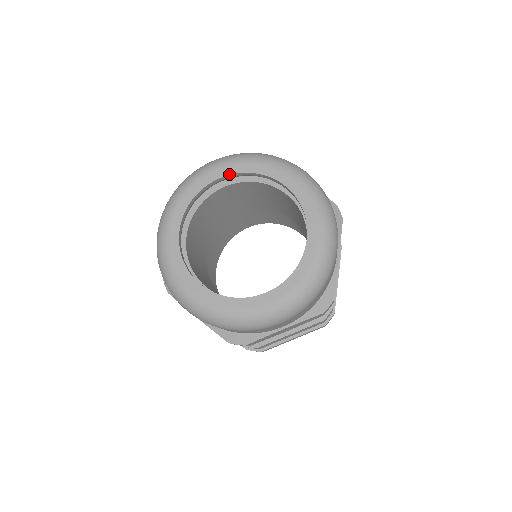
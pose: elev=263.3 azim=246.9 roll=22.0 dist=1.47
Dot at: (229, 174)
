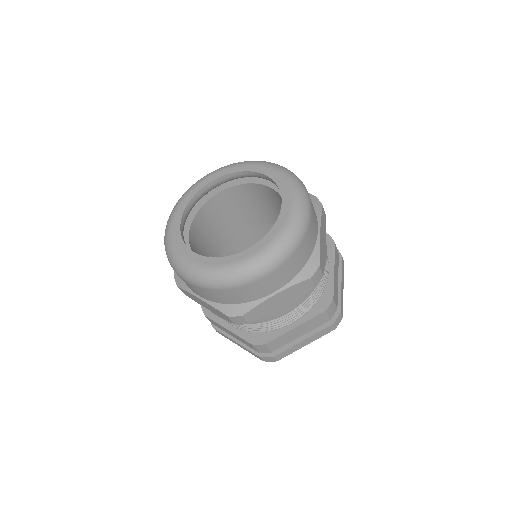
Dot at: (183, 211)
